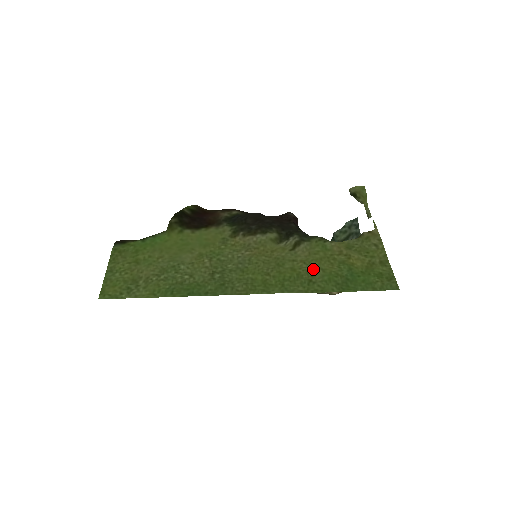
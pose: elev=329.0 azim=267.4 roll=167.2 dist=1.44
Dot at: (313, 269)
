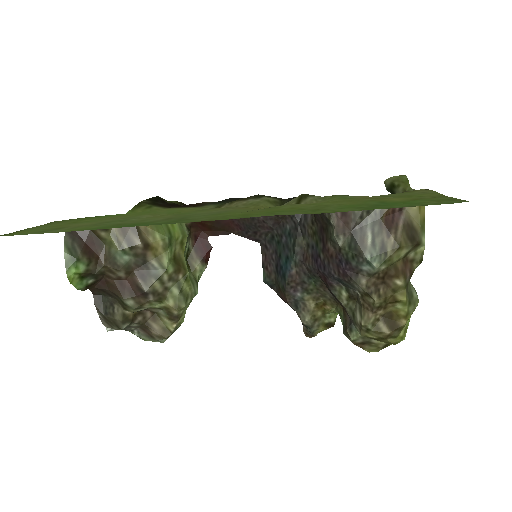
Dot at: (323, 205)
